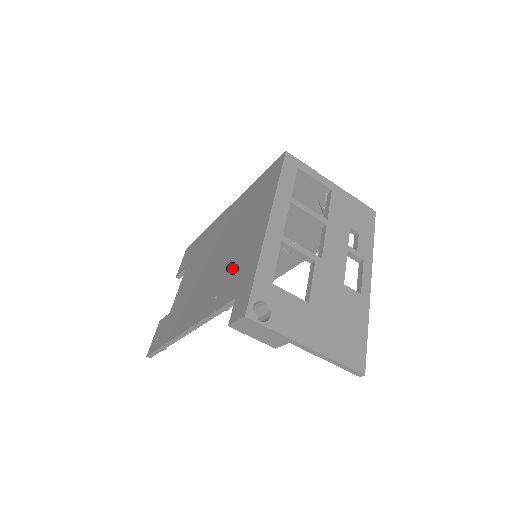
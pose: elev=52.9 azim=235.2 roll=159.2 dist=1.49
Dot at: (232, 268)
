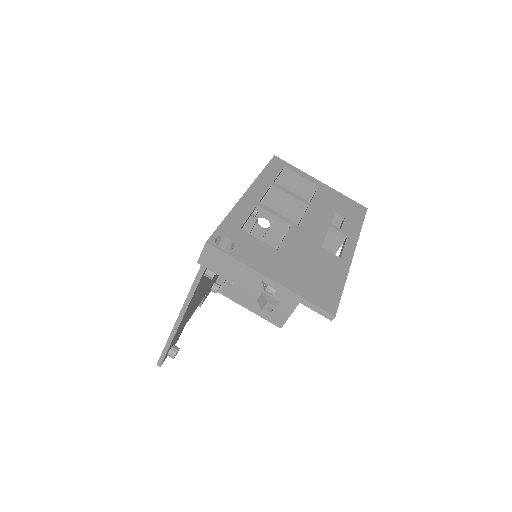
Dot at: occluded
